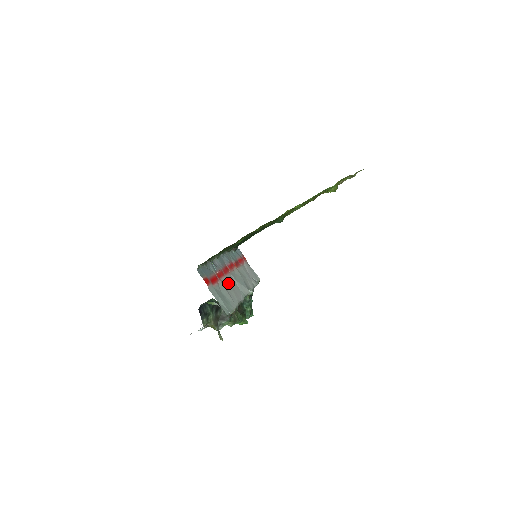
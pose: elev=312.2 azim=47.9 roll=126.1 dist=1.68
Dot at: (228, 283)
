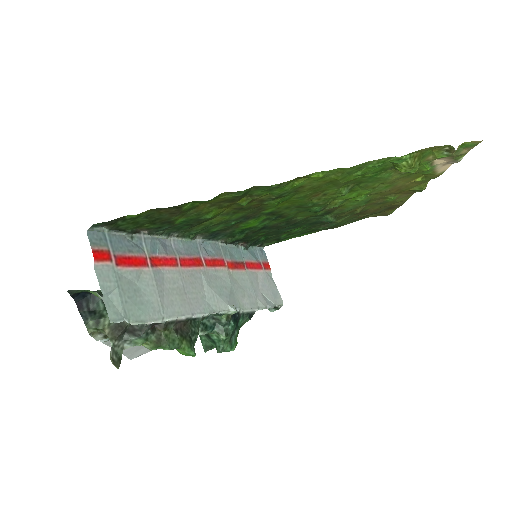
Dot at: (178, 280)
